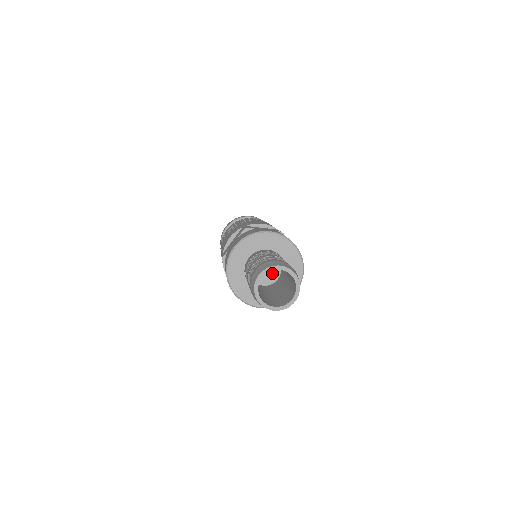
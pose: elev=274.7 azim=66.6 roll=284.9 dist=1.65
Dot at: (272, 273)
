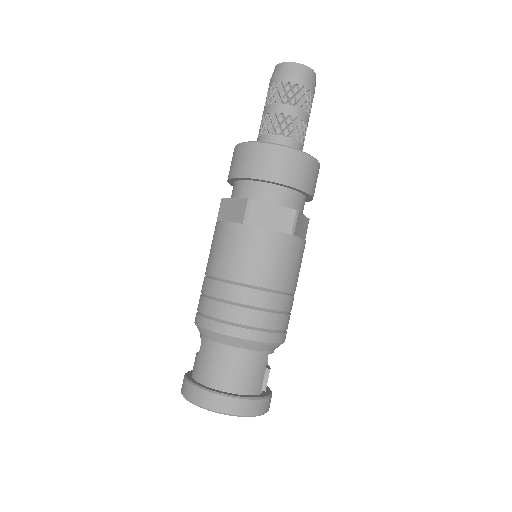
Dot at: occluded
